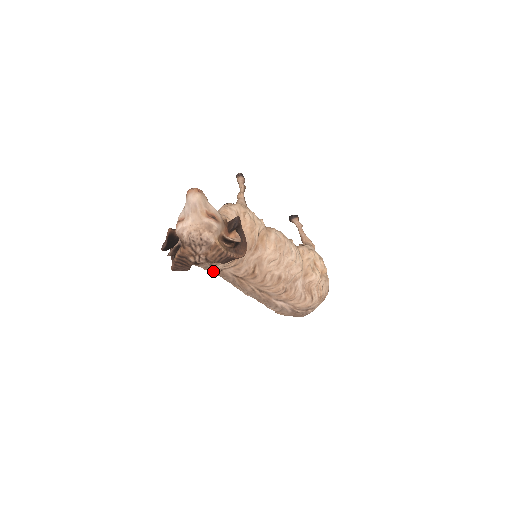
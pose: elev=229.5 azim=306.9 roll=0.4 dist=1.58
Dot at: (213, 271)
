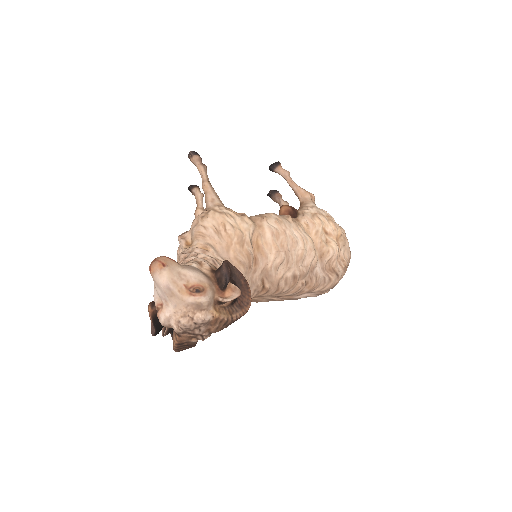
Dot at: occluded
